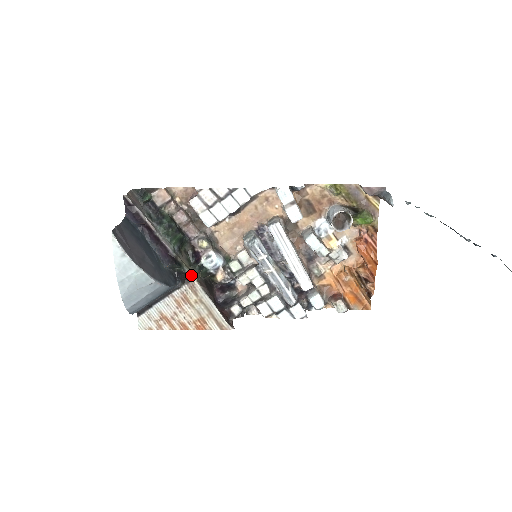
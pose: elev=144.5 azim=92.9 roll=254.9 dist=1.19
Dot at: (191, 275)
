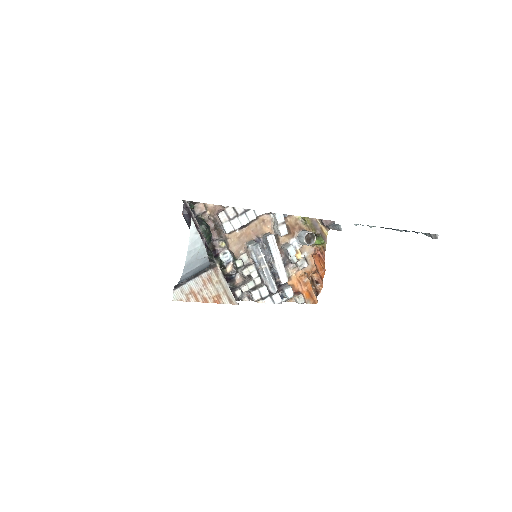
Dot at: (216, 262)
